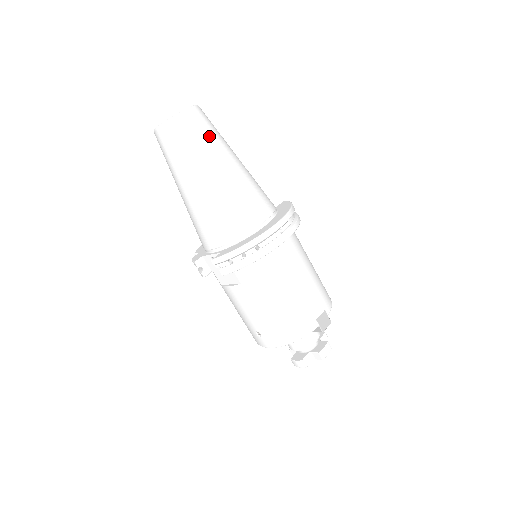
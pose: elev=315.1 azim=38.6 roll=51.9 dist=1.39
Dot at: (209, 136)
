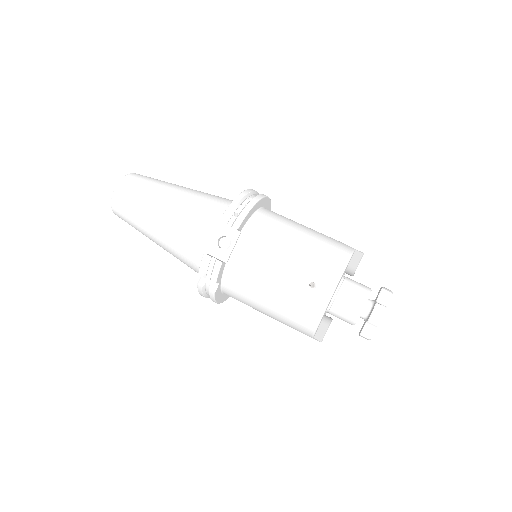
Dot at: occluded
